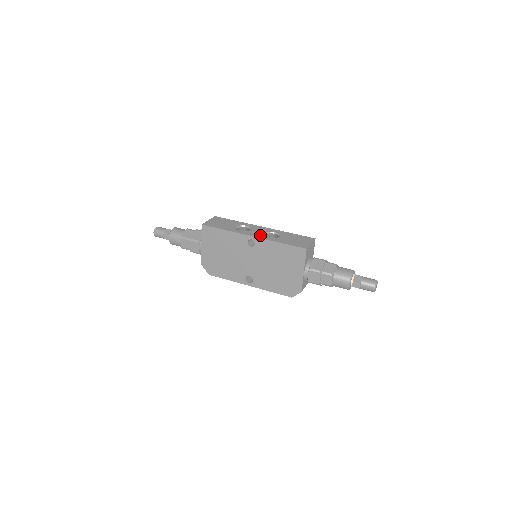
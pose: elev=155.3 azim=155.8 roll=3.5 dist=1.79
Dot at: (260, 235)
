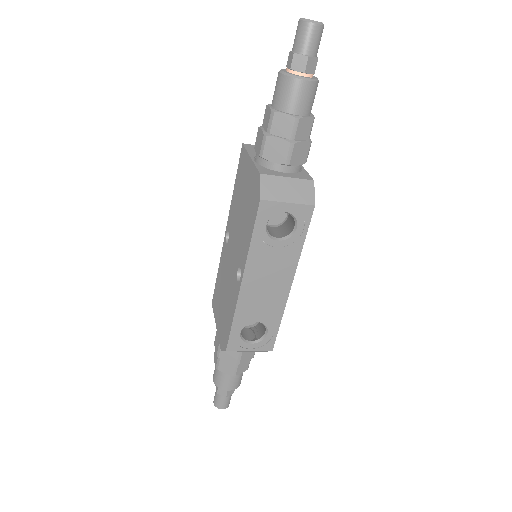
Dot at: occluded
